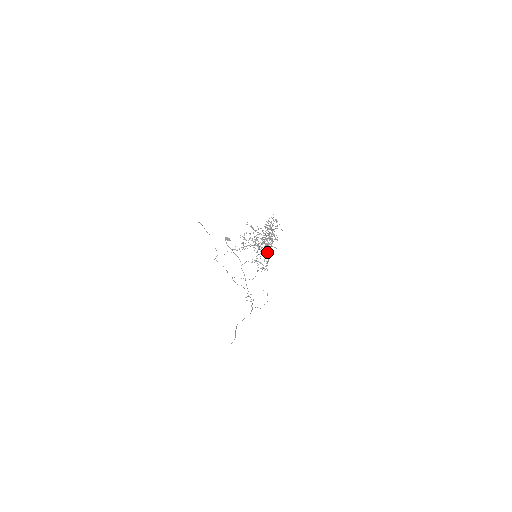
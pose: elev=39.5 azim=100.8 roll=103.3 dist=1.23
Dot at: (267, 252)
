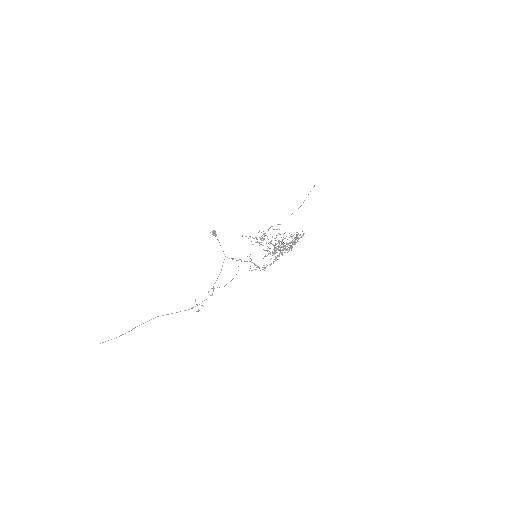
Dot at: occluded
